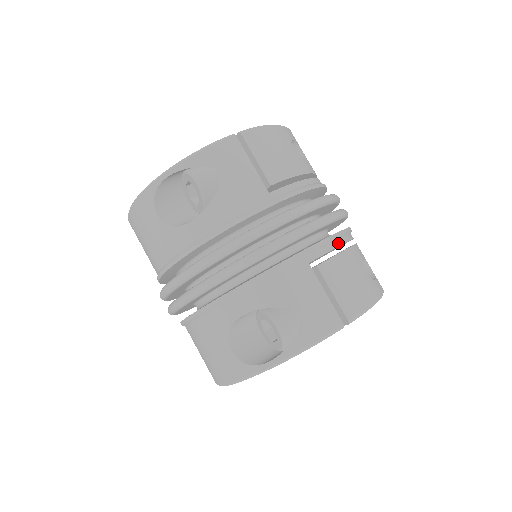
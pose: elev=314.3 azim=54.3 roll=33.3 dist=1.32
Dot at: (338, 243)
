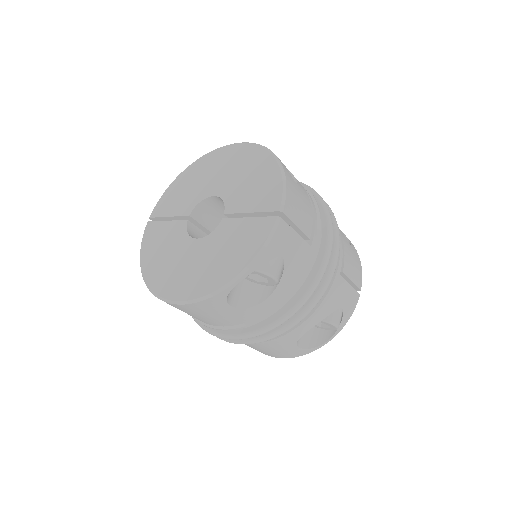
Dot at: occluded
